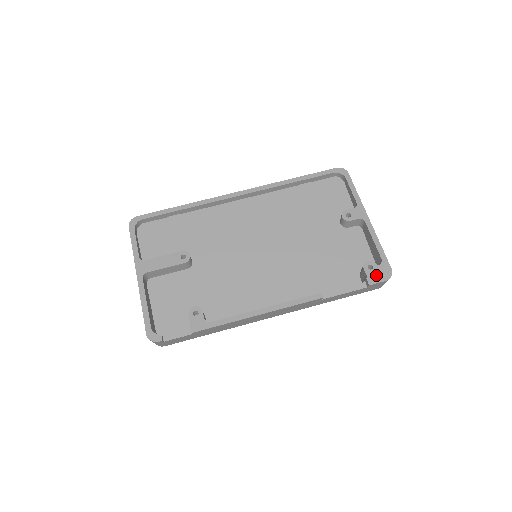
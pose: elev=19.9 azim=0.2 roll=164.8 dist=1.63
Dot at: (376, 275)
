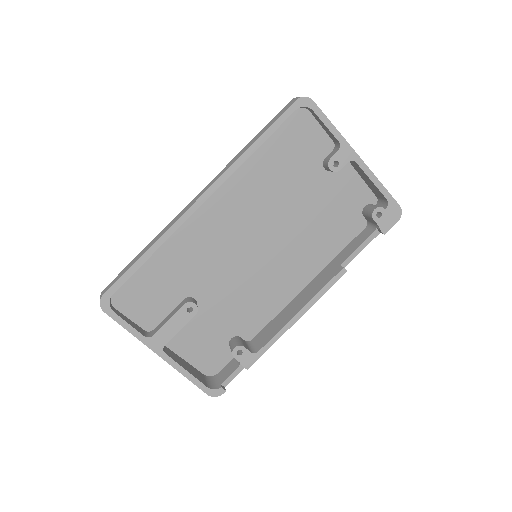
Dot at: (387, 221)
